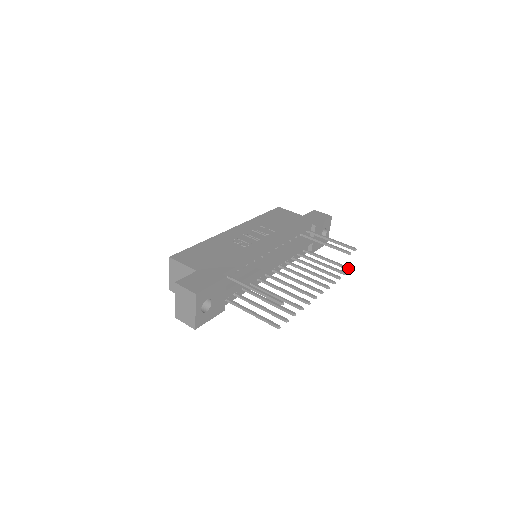
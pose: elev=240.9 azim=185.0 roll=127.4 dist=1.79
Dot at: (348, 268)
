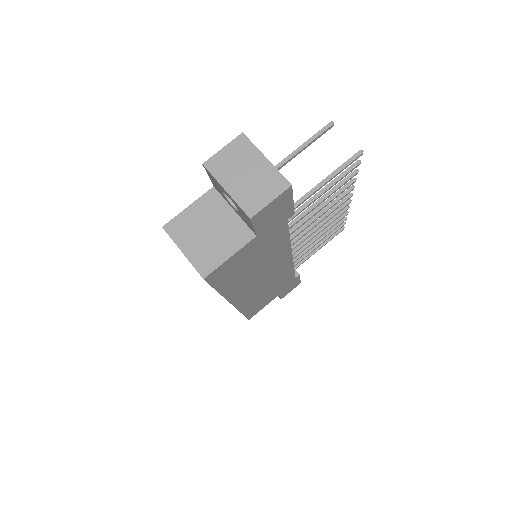
Dot at: occluded
